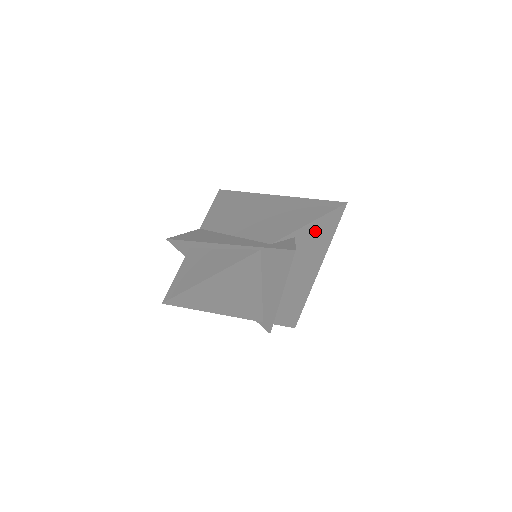
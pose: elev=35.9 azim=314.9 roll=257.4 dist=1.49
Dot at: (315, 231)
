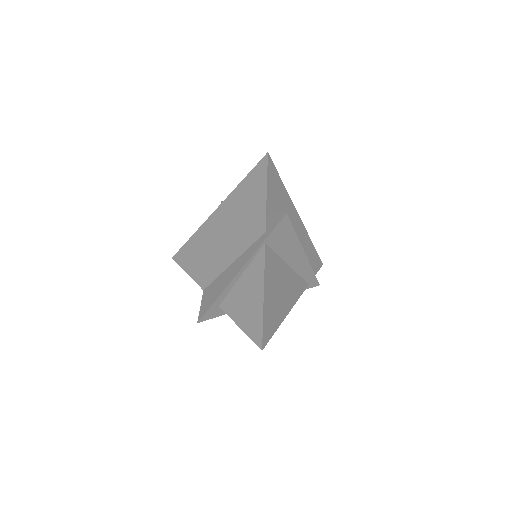
Dot at: (273, 192)
